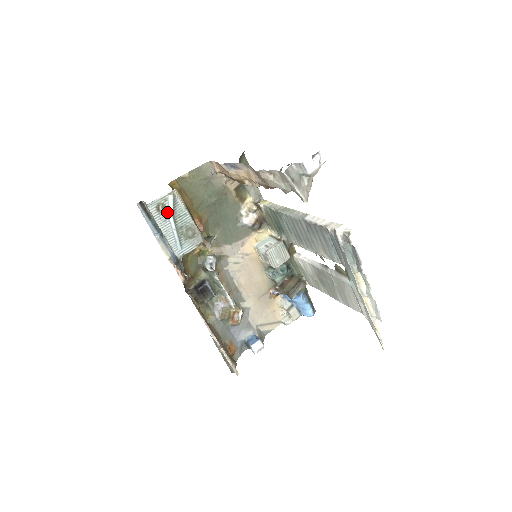
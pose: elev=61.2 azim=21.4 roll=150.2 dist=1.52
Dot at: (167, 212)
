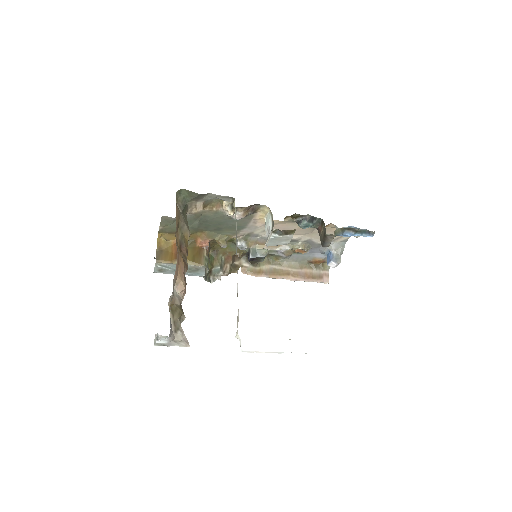
Dot at: (168, 270)
